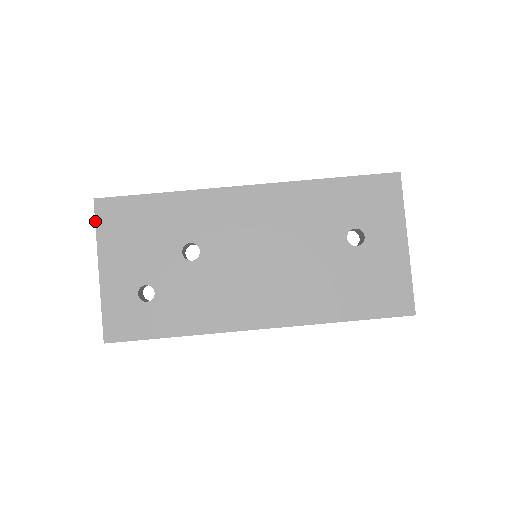
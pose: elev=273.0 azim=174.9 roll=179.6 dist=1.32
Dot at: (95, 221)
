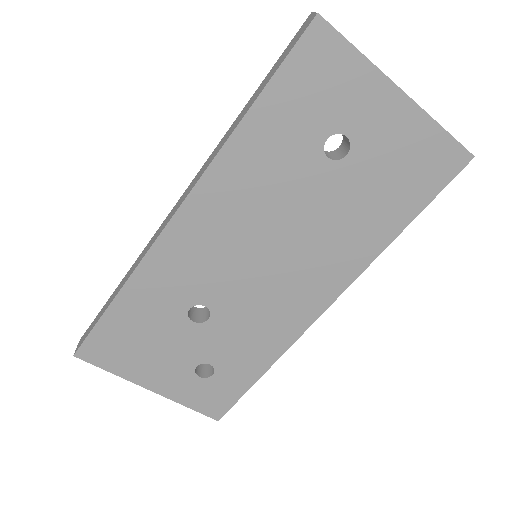
Dot at: occluded
